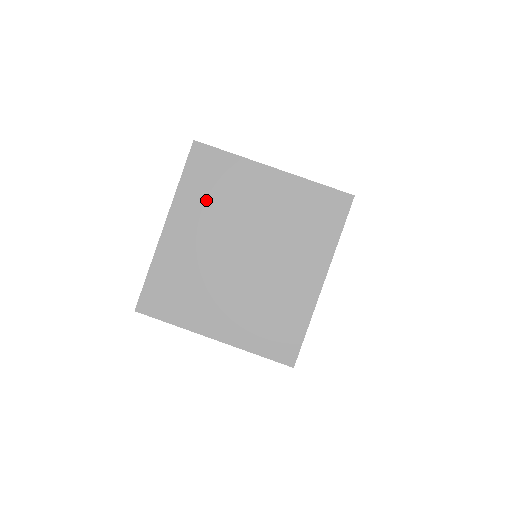
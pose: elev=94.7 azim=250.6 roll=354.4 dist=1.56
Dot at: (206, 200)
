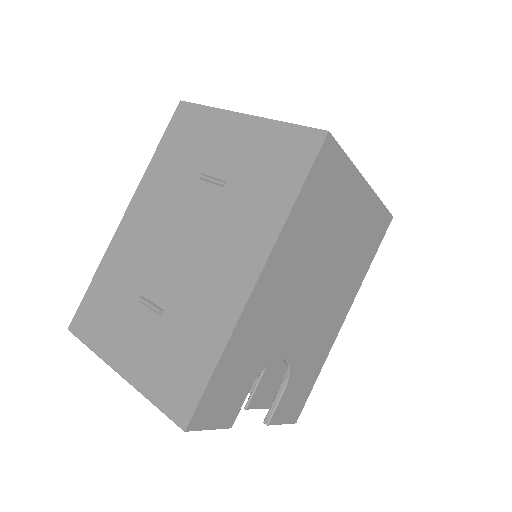
Dot at: occluded
